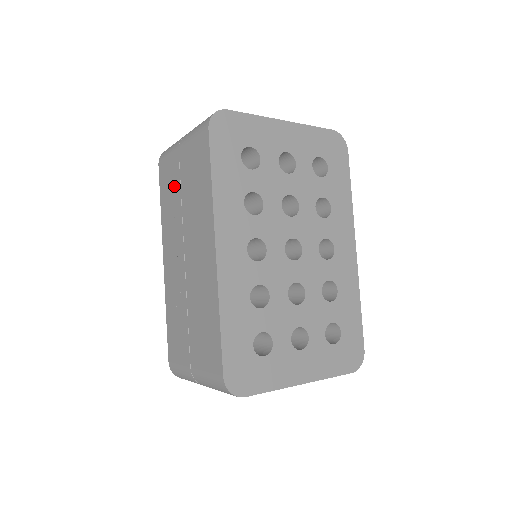
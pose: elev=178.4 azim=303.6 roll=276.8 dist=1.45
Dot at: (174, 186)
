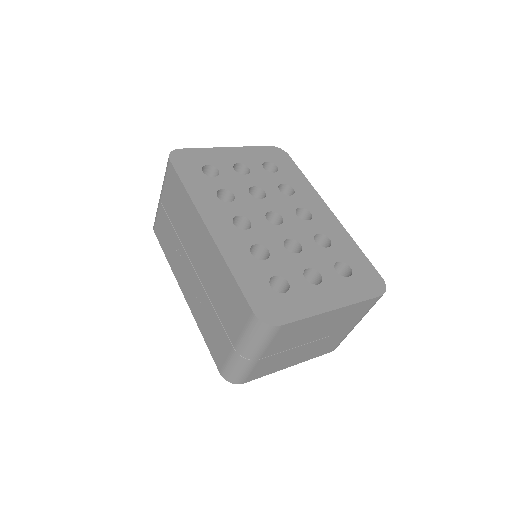
Dot at: (168, 229)
